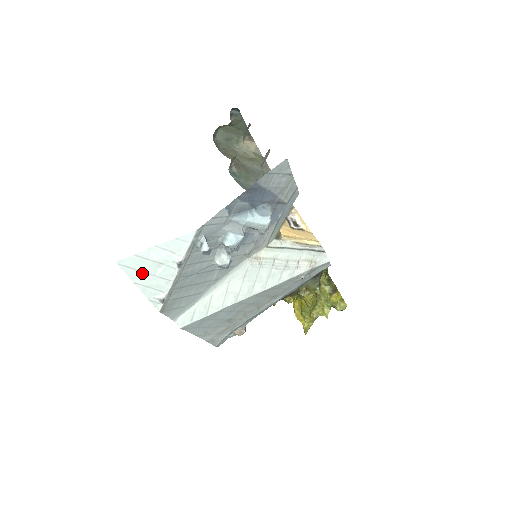
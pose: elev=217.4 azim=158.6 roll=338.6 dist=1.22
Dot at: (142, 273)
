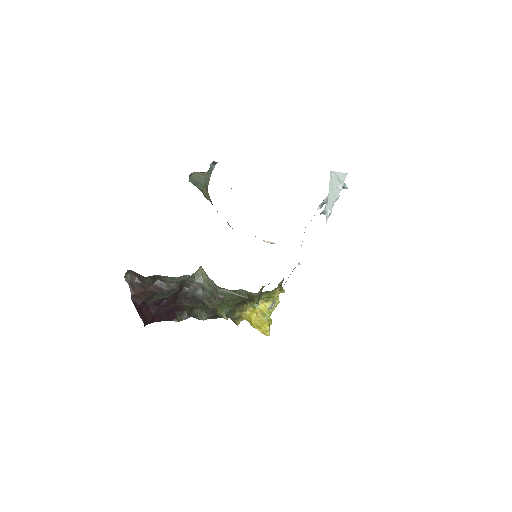
Dot at: (332, 187)
